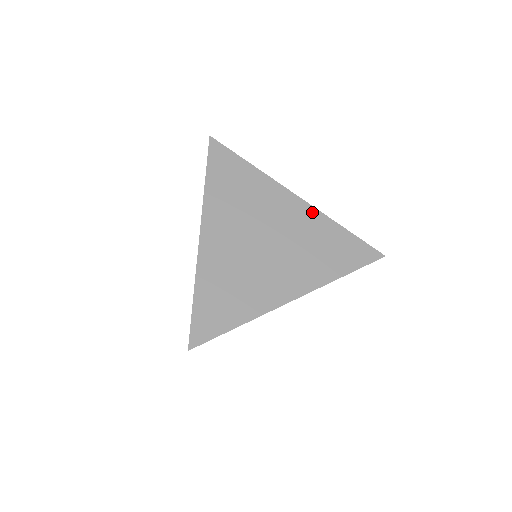
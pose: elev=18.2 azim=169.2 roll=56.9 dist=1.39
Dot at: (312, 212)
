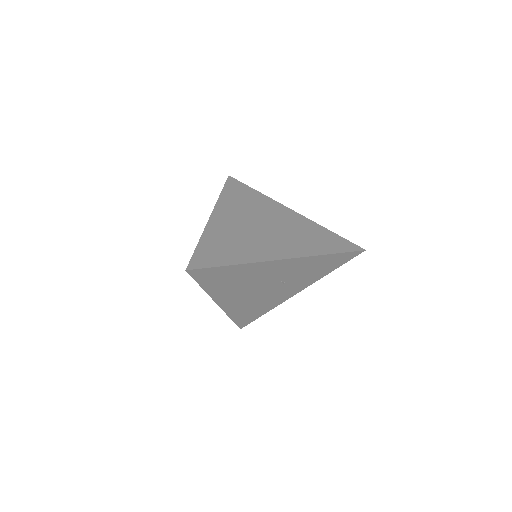
Dot at: (303, 219)
